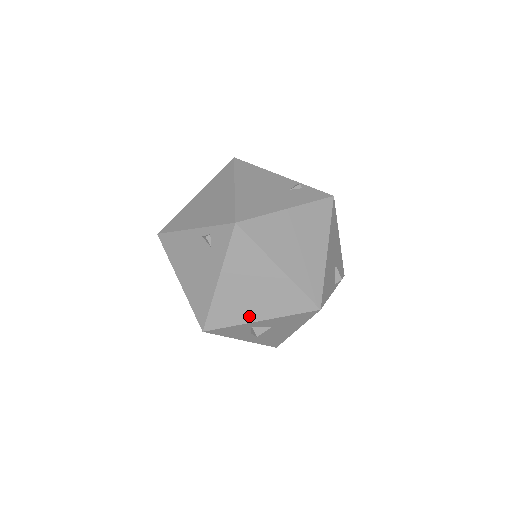
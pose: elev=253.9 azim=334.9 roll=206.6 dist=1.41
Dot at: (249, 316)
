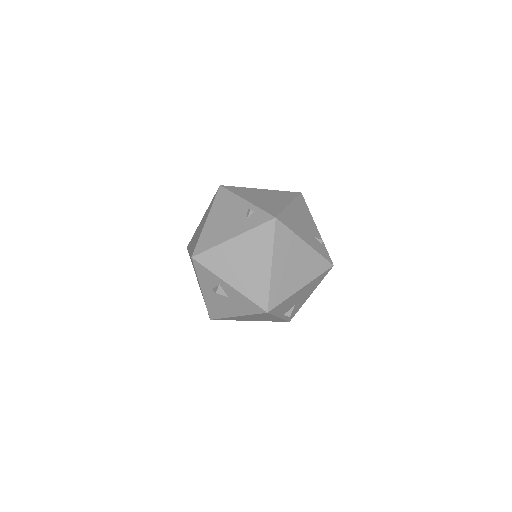
Dot at: (226, 275)
